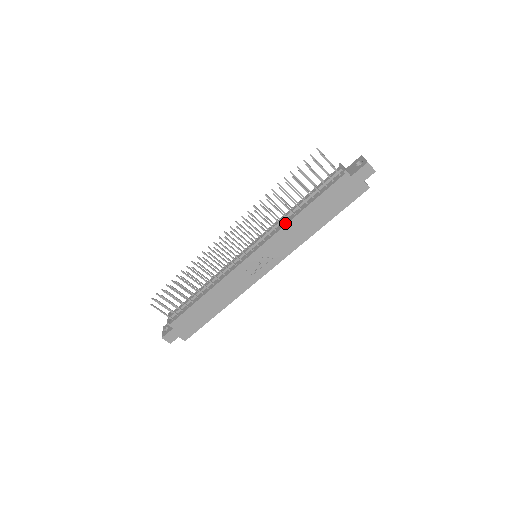
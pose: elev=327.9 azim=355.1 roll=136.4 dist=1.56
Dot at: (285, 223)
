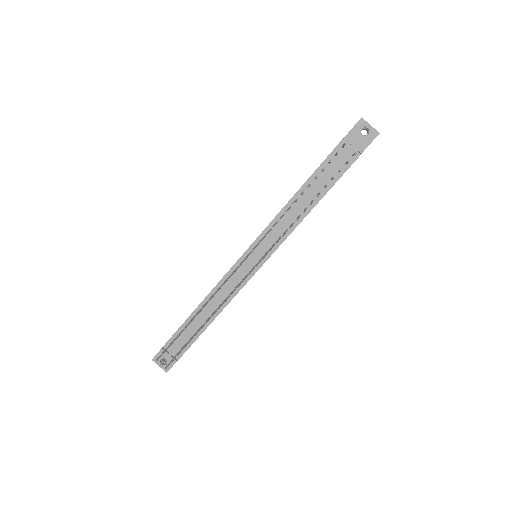
Dot at: (298, 222)
